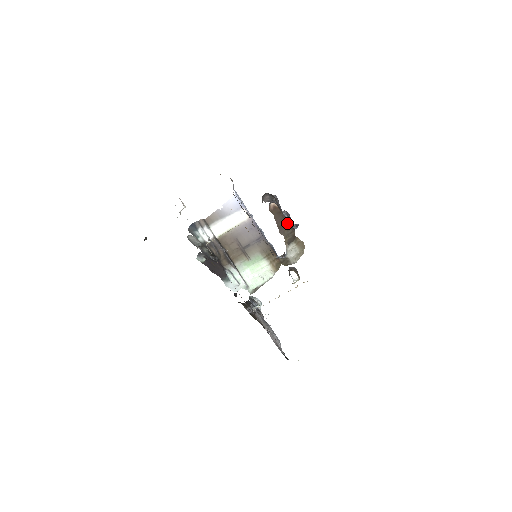
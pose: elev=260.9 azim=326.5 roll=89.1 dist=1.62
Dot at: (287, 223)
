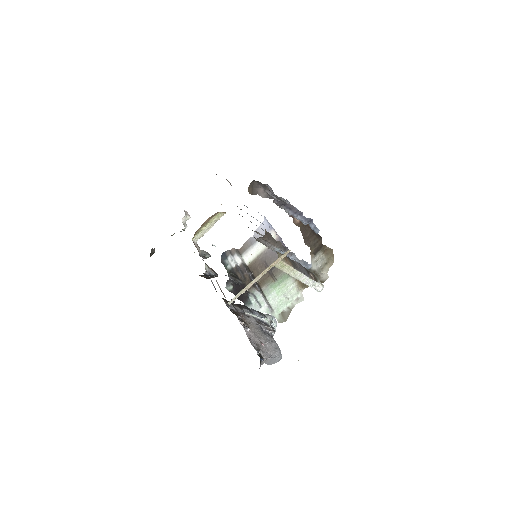
Dot at: (313, 233)
